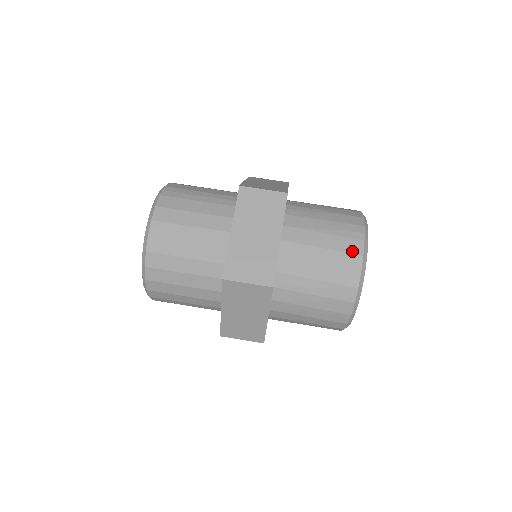
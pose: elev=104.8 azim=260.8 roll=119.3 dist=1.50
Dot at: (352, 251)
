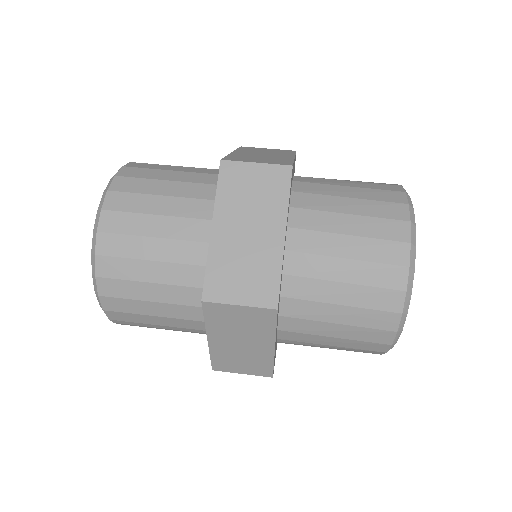
Dot at: (386, 184)
